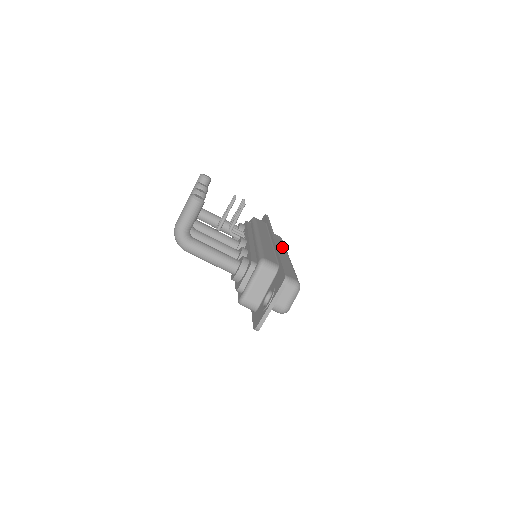
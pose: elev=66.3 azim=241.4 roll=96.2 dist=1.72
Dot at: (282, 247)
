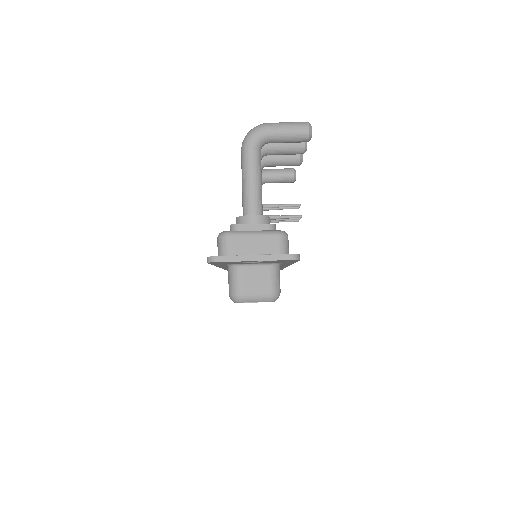
Dot at: occluded
